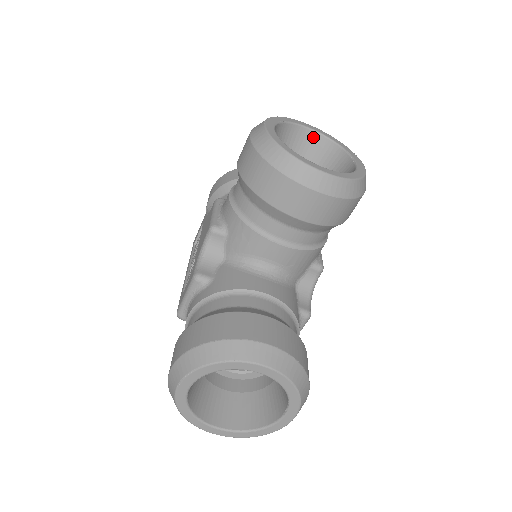
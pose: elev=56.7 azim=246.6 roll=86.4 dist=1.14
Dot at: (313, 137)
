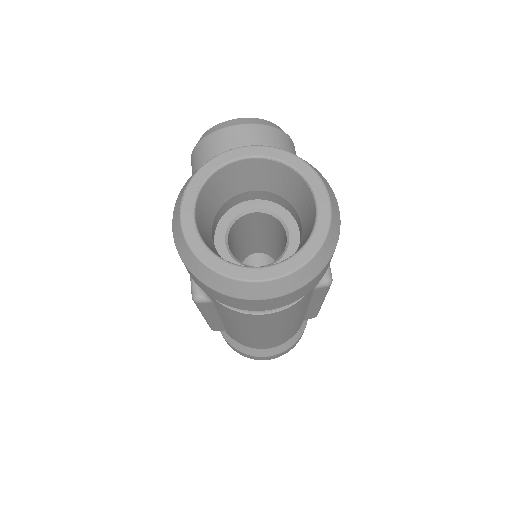
Dot at: occluded
